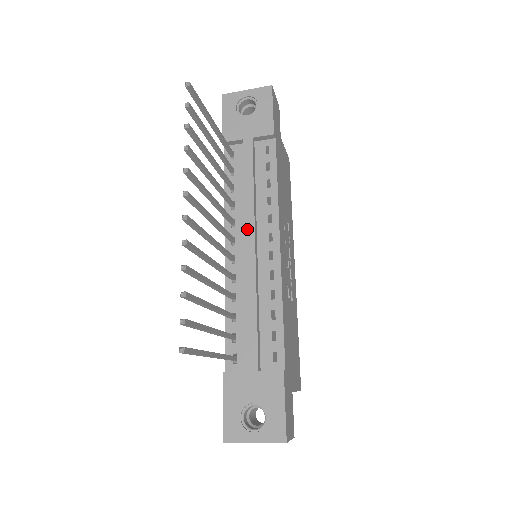
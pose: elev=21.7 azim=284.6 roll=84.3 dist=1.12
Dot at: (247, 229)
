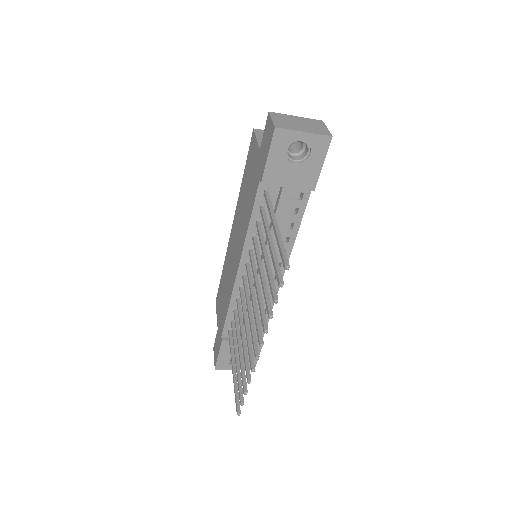
Dot at: (264, 264)
